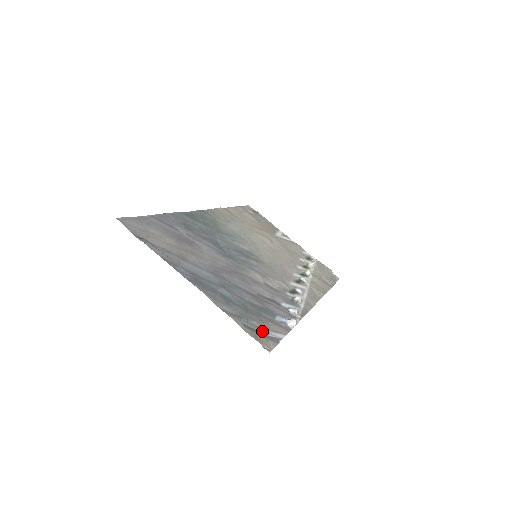
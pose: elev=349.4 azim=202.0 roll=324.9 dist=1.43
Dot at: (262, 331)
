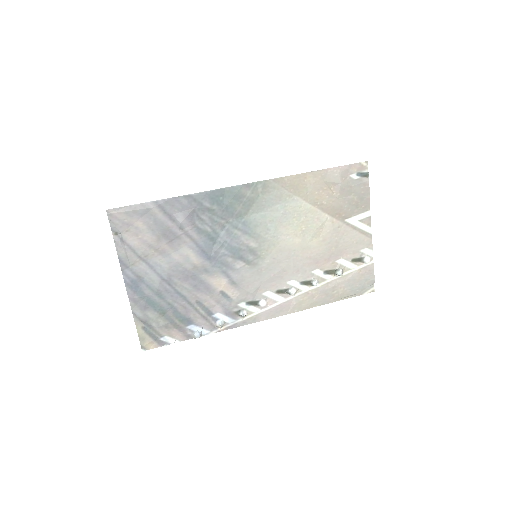
Dot at: (157, 334)
